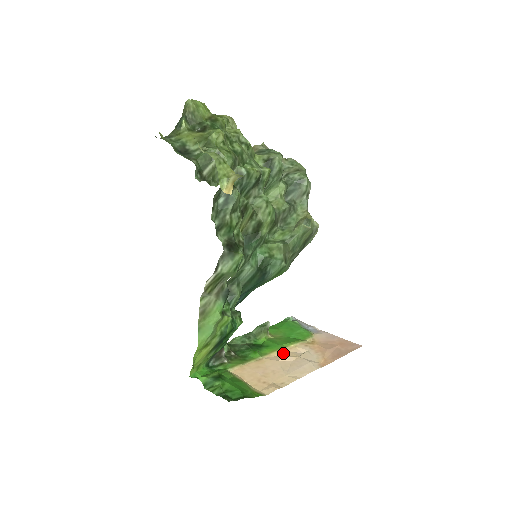
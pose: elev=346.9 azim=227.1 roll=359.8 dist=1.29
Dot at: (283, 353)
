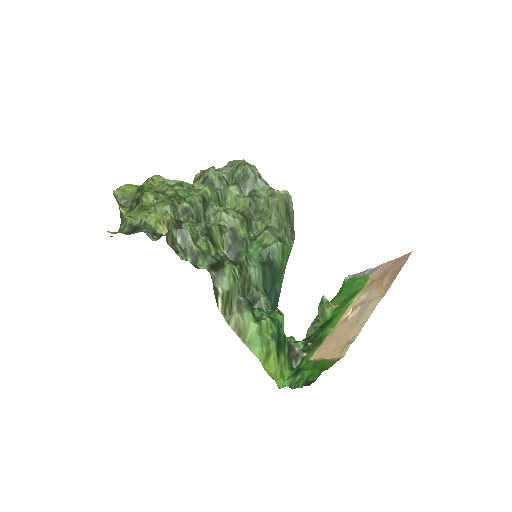
Dot at: (350, 311)
